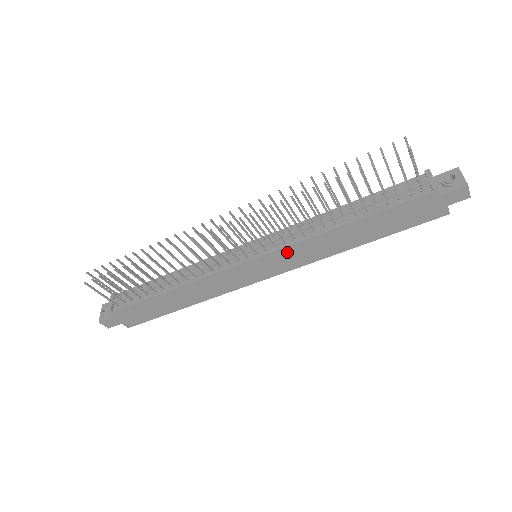
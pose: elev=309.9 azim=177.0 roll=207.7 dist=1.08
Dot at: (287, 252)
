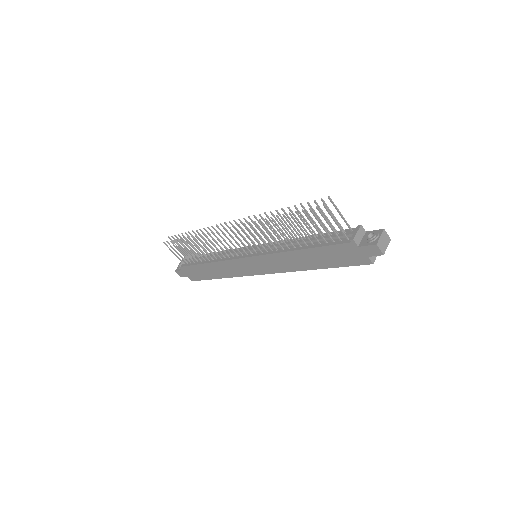
Dot at: (268, 259)
